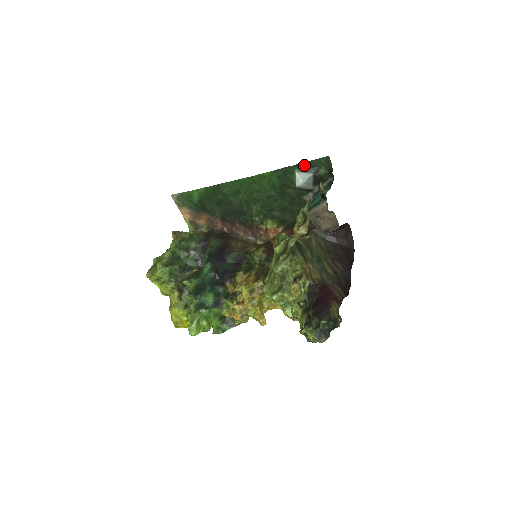
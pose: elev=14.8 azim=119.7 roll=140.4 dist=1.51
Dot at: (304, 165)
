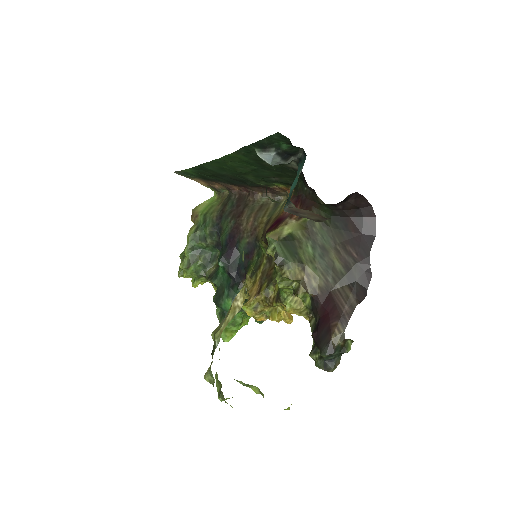
Dot at: (259, 144)
